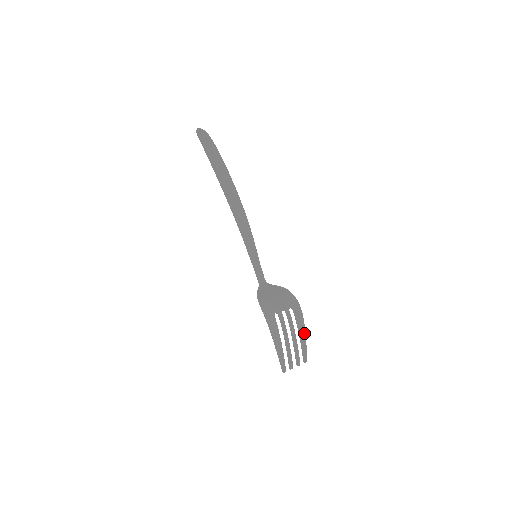
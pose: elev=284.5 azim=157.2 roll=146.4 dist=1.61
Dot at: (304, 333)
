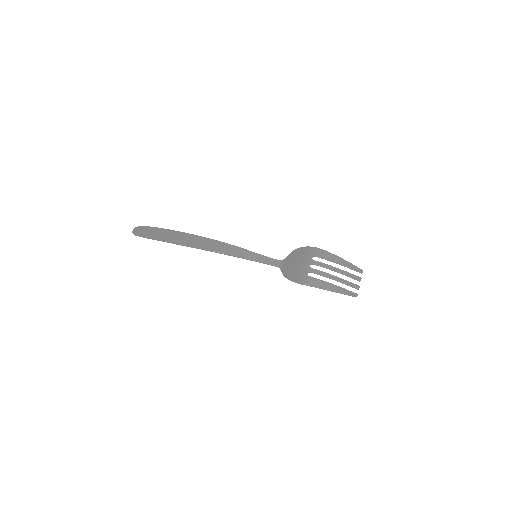
Dot at: (339, 259)
